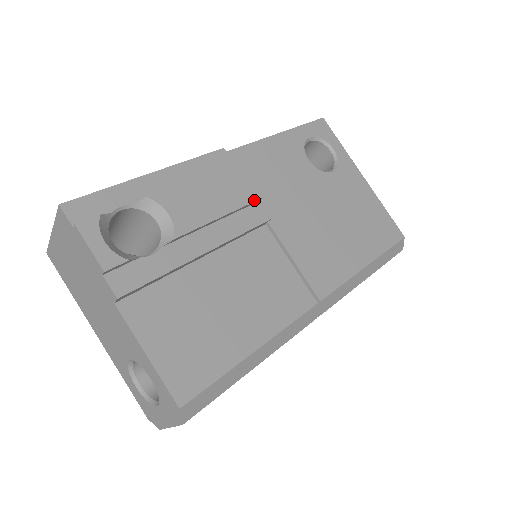
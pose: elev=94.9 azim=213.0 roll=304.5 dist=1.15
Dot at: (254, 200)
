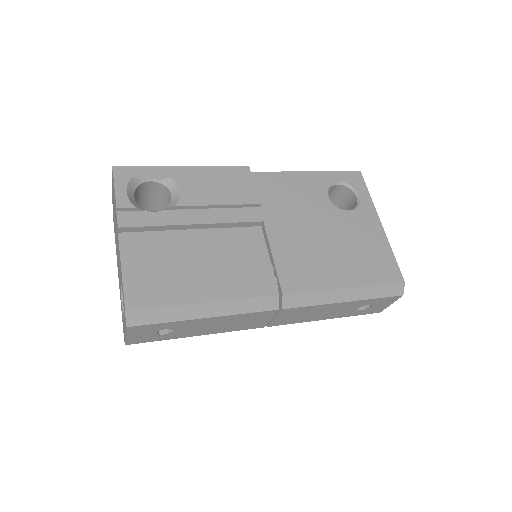
Dot at: (253, 203)
